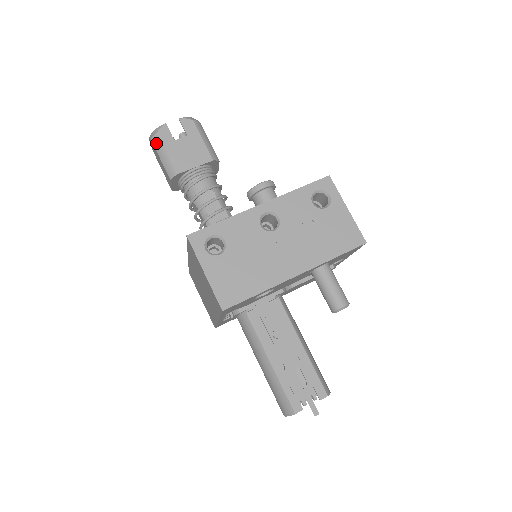
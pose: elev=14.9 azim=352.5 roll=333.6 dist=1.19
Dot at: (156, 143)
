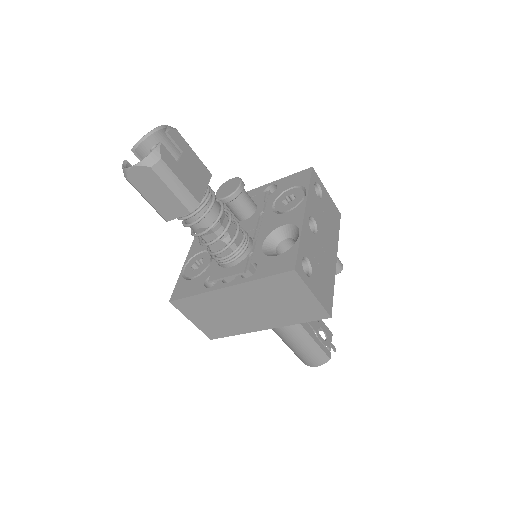
Dot at: (162, 172)
